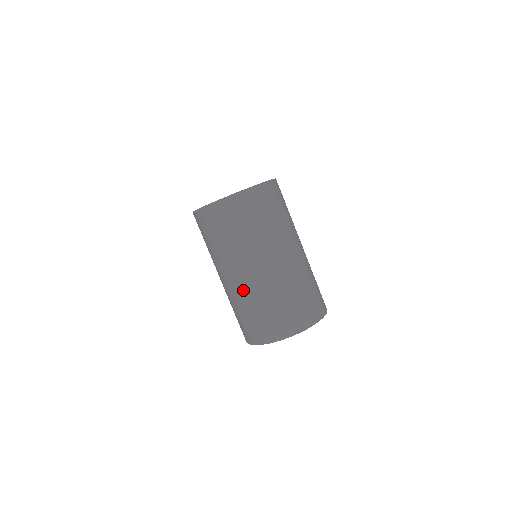
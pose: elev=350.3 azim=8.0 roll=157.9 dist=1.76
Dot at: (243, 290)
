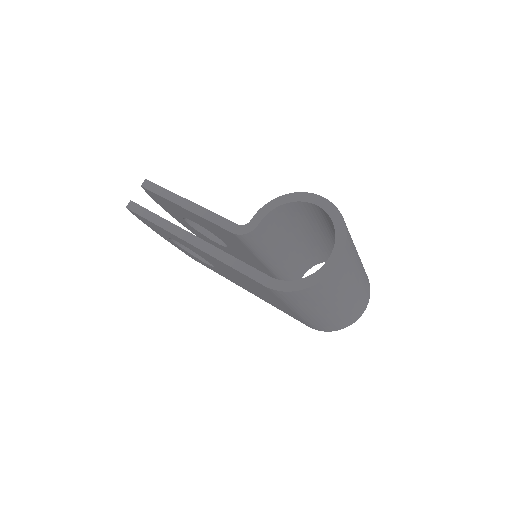
Dot at: (343, 309)
